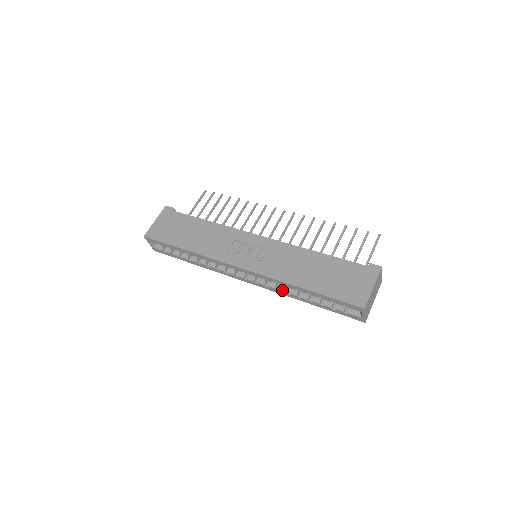
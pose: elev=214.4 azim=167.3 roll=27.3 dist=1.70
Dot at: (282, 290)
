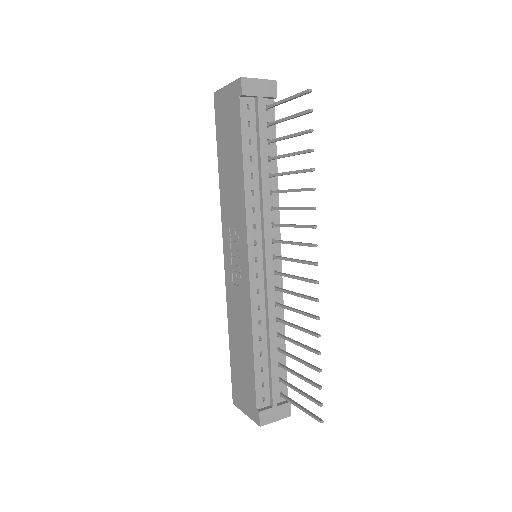
Dot at: occluded
